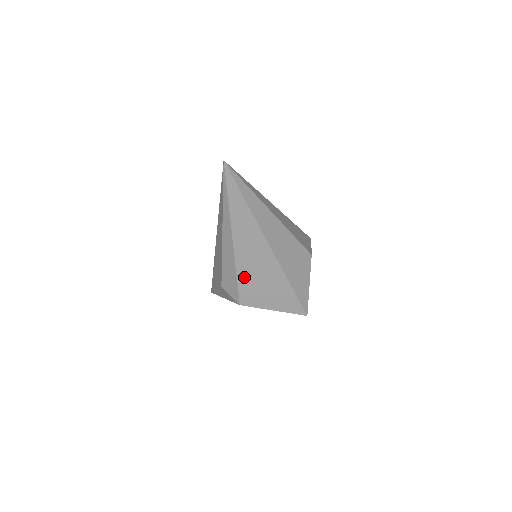
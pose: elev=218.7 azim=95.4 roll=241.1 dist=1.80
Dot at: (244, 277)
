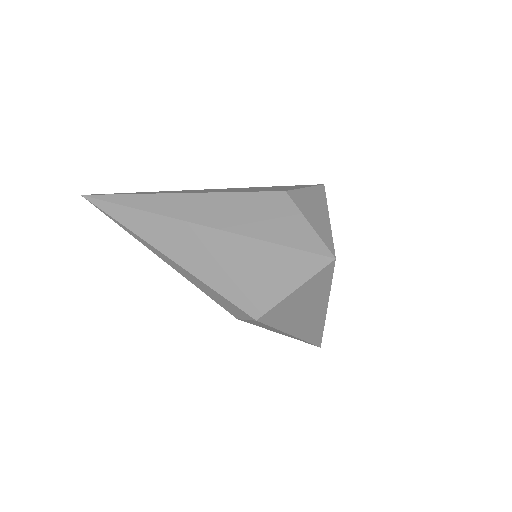
Dot at: (219, 283)
